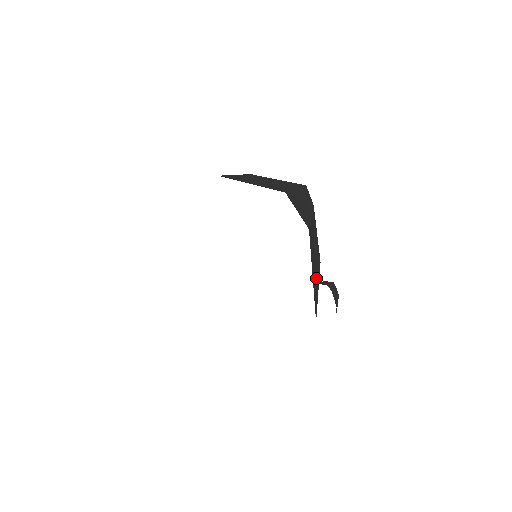
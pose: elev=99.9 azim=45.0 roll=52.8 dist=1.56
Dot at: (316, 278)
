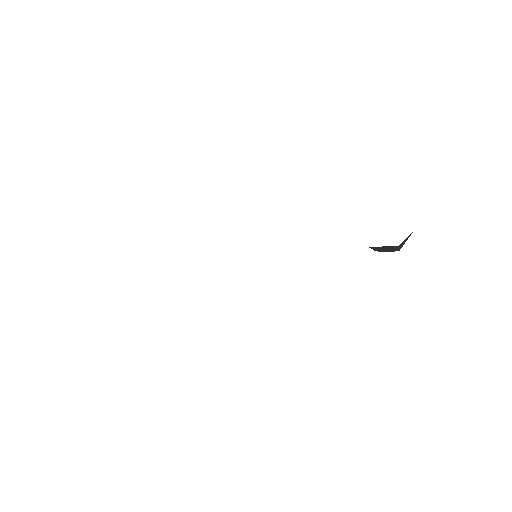
Dot at: occluded
